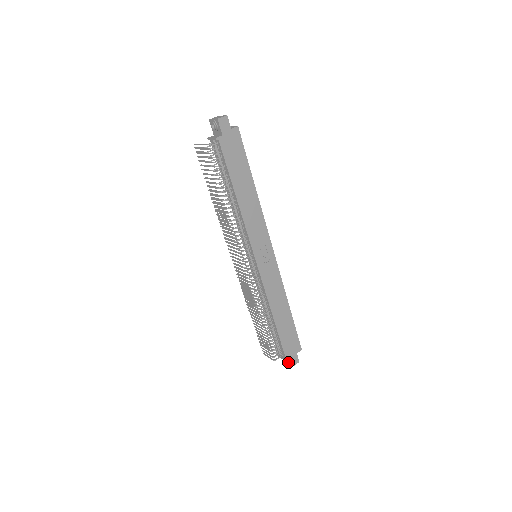
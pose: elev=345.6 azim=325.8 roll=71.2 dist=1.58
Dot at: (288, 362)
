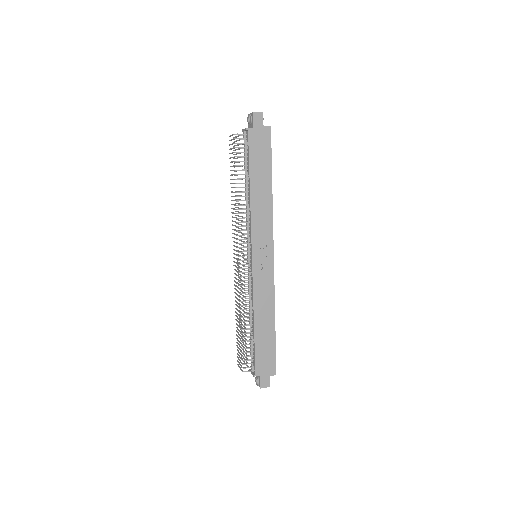
Dot at: (258, 382)
